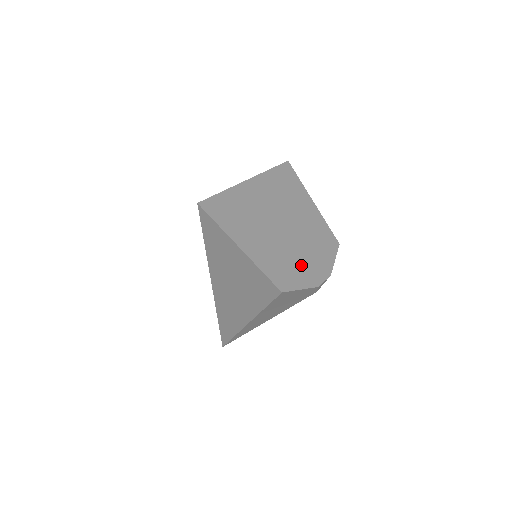
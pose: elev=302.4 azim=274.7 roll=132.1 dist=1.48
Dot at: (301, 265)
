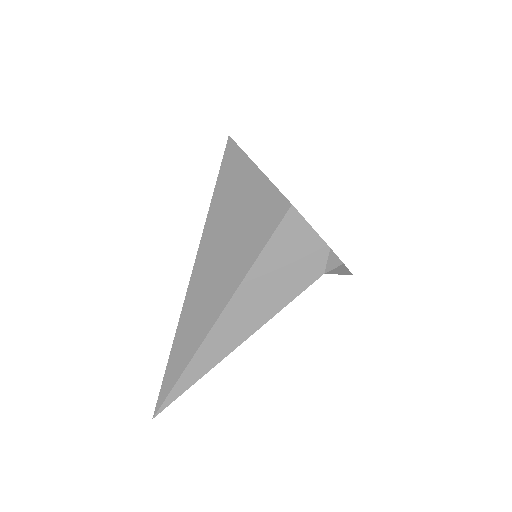
Dot at: occluded
